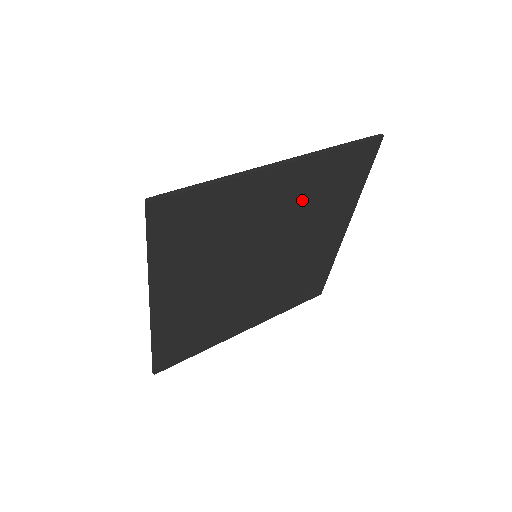
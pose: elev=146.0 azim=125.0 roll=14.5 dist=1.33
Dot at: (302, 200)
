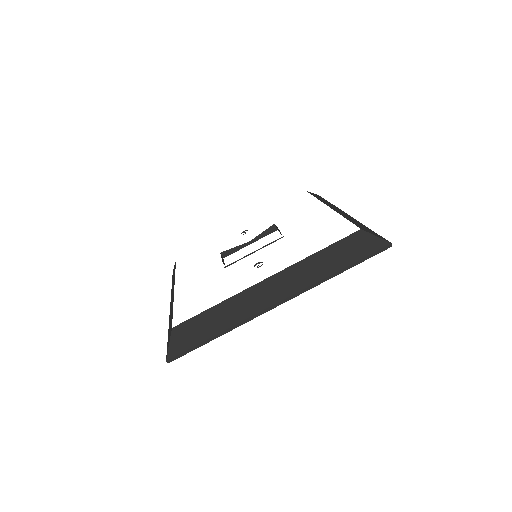
Dot at: occluded
